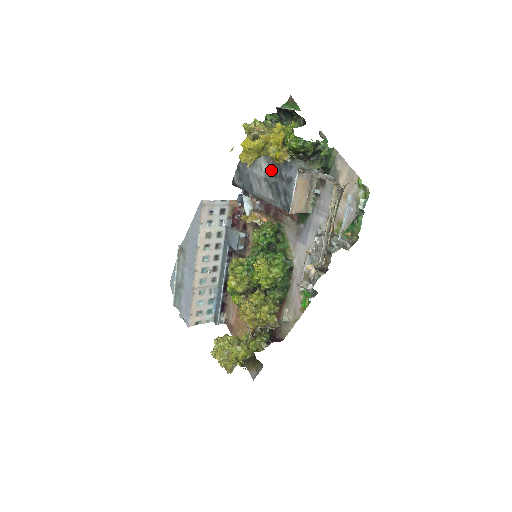
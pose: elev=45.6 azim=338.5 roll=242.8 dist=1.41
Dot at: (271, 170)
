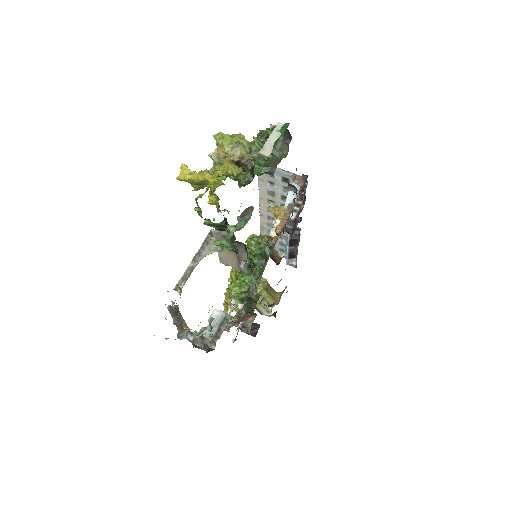
Dot at: occluded
